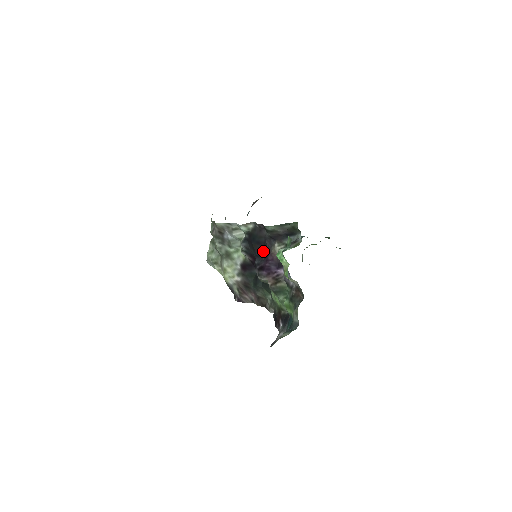
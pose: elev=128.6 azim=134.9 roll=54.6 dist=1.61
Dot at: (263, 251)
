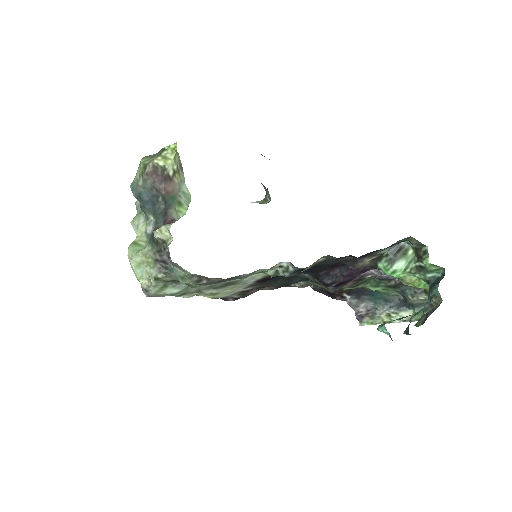
Dot at: (333, 268)
